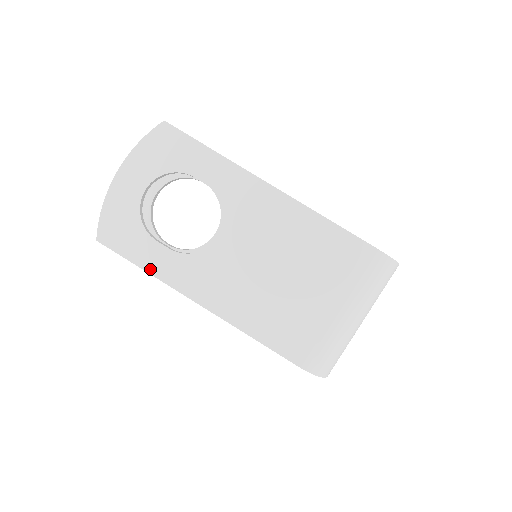
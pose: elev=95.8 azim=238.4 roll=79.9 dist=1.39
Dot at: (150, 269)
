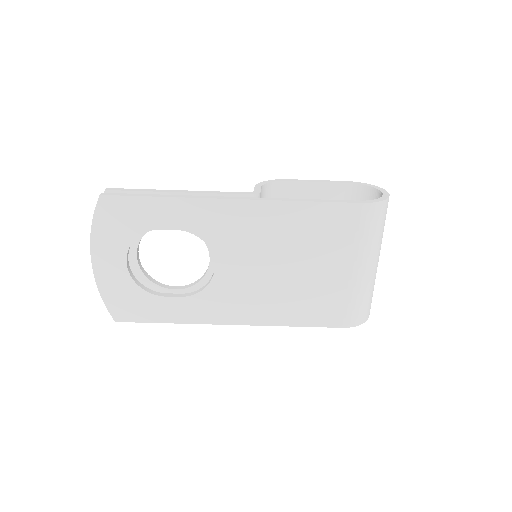
Dot at: (175, 320)
